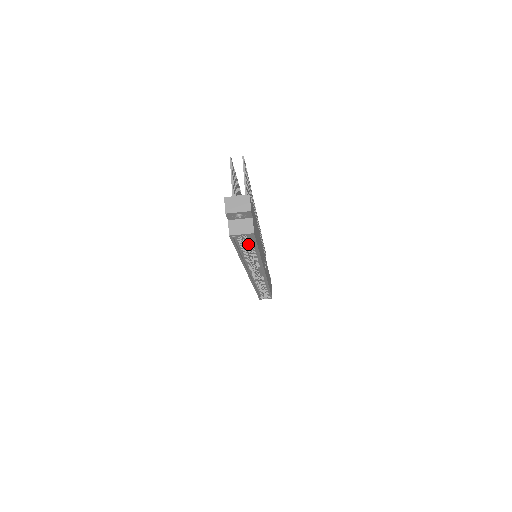
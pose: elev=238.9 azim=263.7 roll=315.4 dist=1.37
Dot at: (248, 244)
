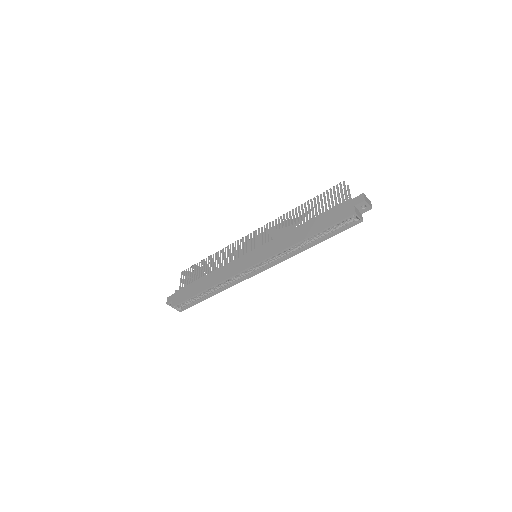
Dot at: (322, 232)
